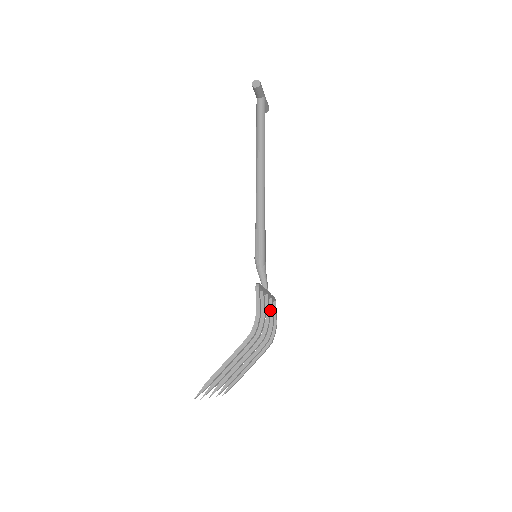
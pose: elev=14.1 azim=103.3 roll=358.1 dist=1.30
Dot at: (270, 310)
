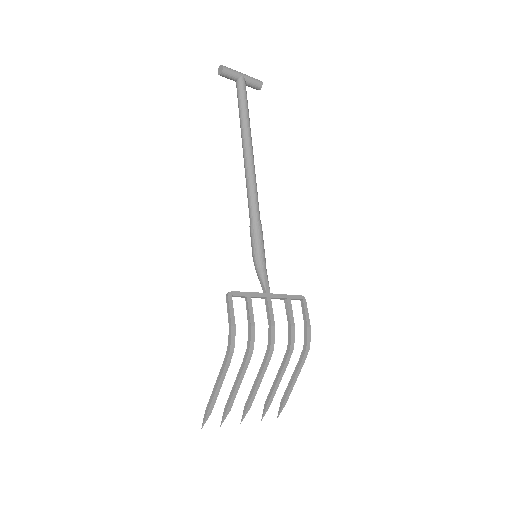
Dot at: (287, 313)
